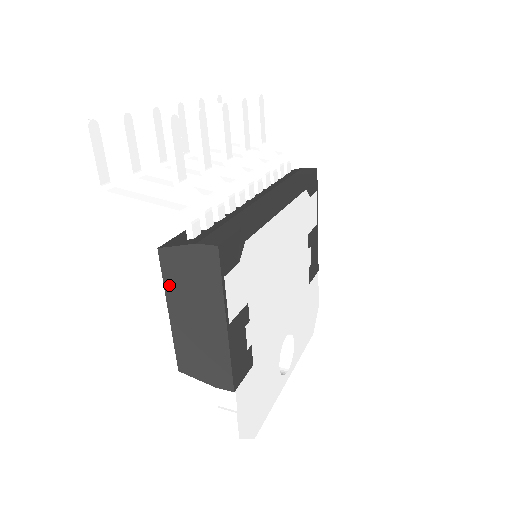
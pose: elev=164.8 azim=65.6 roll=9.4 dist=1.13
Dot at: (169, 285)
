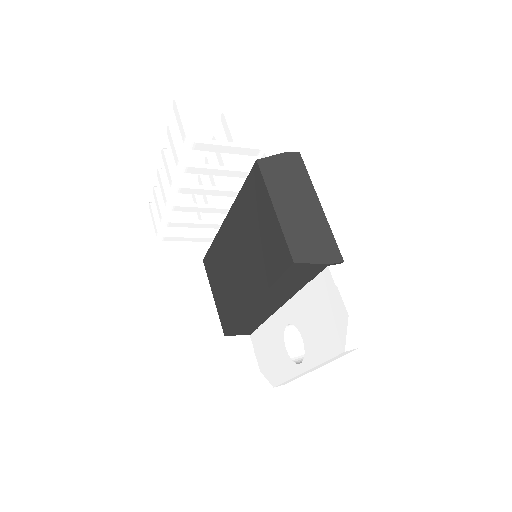
Dot at: (270, 185)
